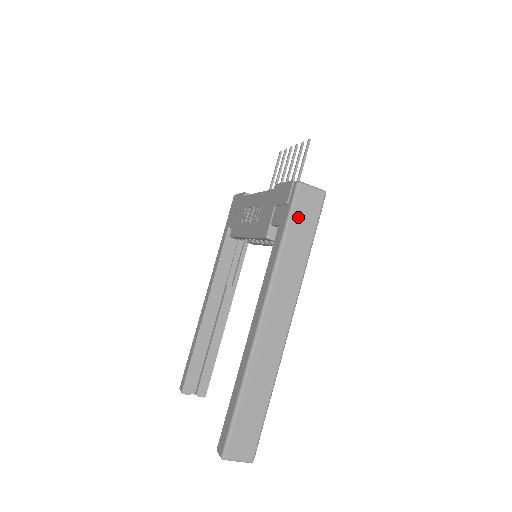
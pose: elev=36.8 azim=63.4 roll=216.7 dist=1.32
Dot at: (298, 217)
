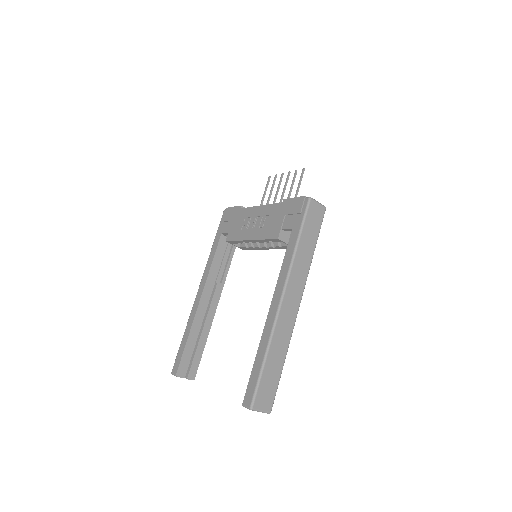
Dot at: (309, 223)
